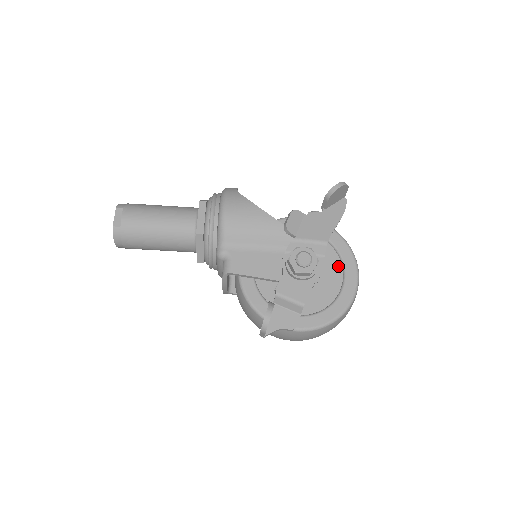
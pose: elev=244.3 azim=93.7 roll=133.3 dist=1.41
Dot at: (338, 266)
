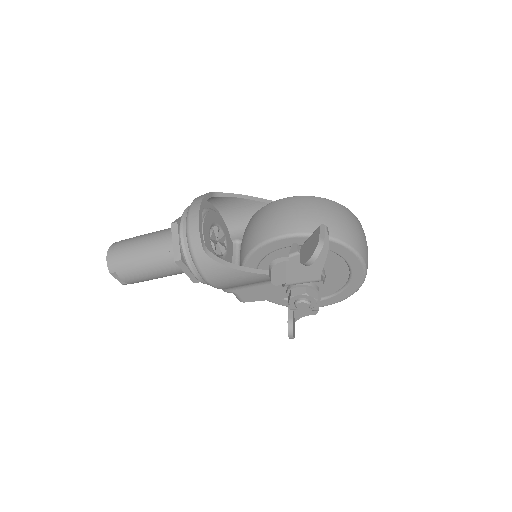
Dot at: (341, 262)
